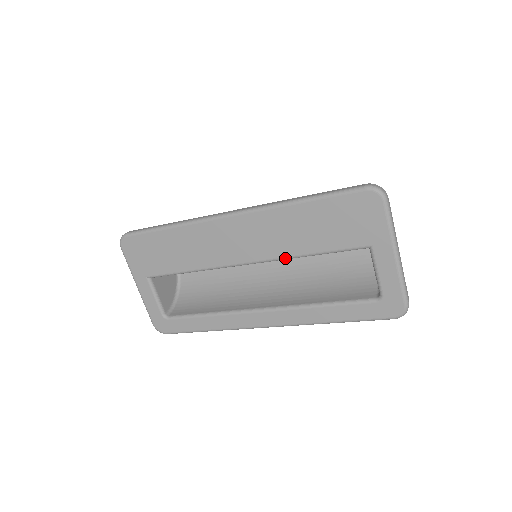
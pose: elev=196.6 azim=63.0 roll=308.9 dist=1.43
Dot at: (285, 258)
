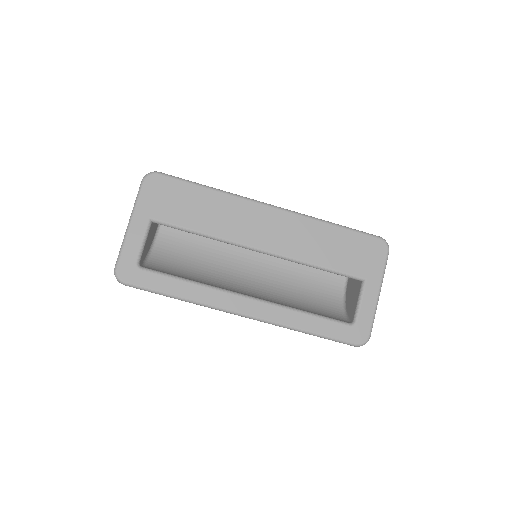
Dot at: (297, 260)
